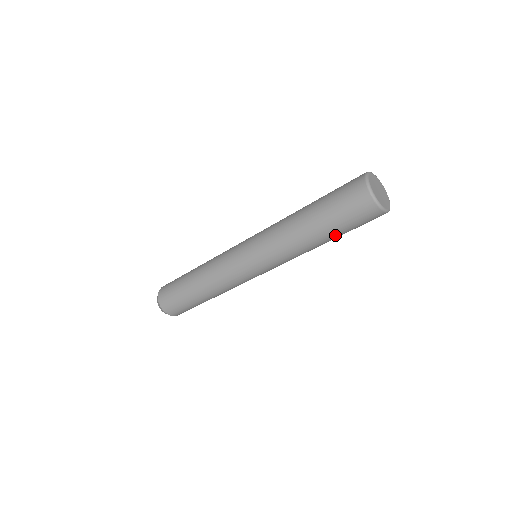
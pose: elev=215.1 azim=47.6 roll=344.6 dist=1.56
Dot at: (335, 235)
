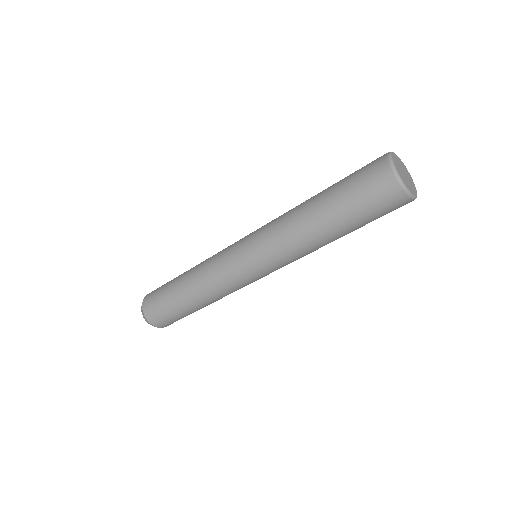
Dot at: (347, 224)
